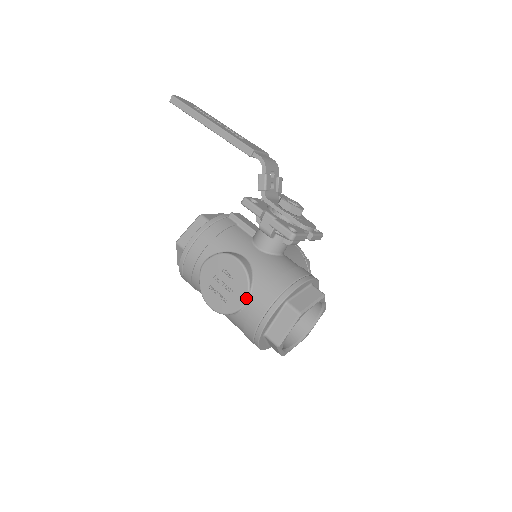
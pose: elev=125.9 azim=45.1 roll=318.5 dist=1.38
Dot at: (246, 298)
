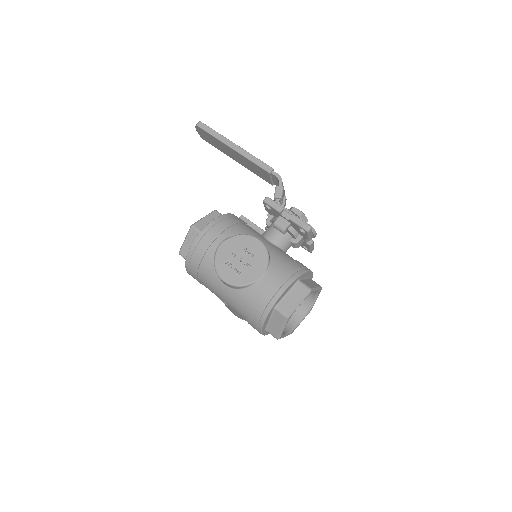
Dot at: (264, 271)
